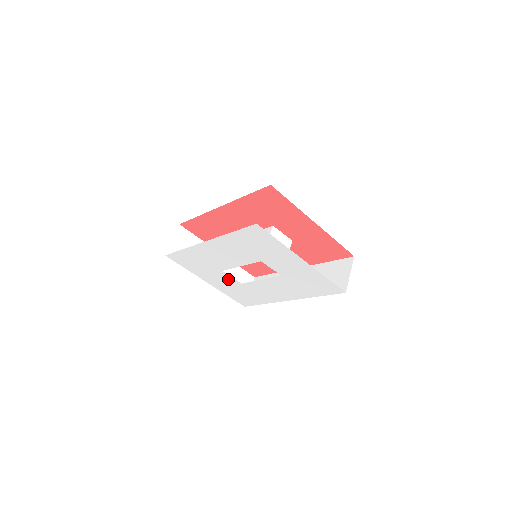
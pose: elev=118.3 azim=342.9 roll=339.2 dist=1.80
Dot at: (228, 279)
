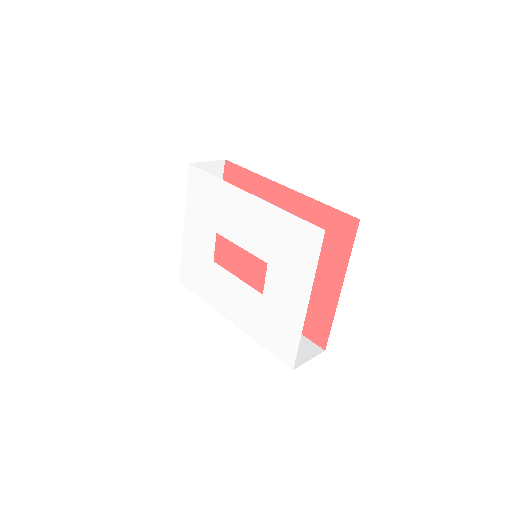
Dot at: (208, 244)
